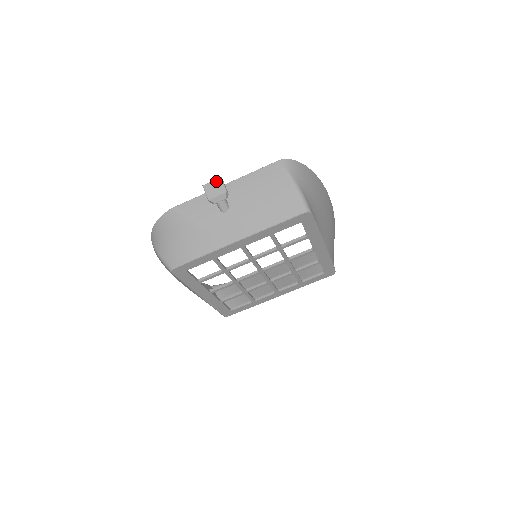
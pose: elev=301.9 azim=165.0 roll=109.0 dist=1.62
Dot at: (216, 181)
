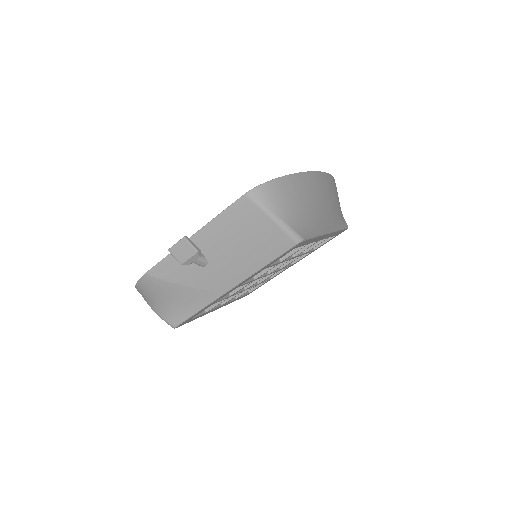
Dot at: (180, 243)
